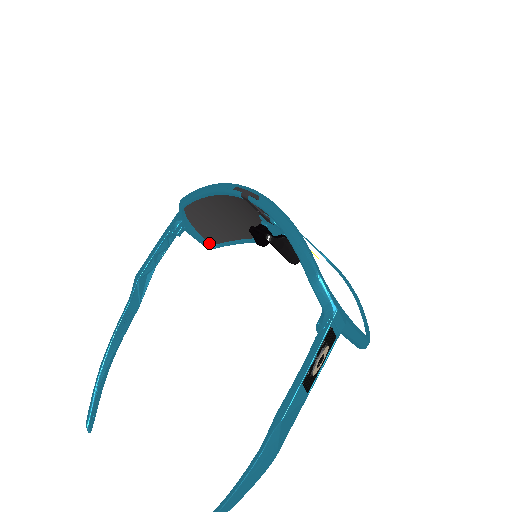
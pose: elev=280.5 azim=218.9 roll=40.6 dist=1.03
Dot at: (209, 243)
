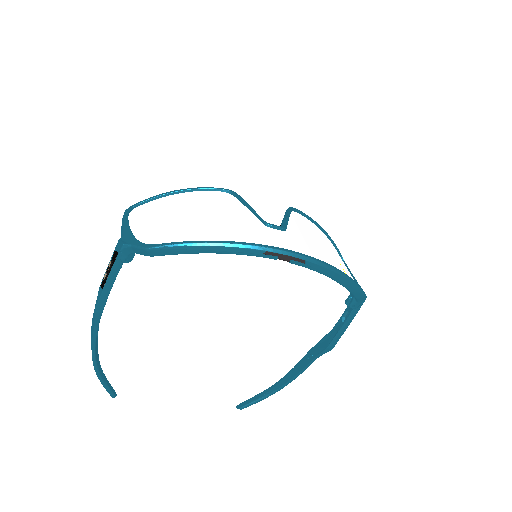
Dot at: occluded
